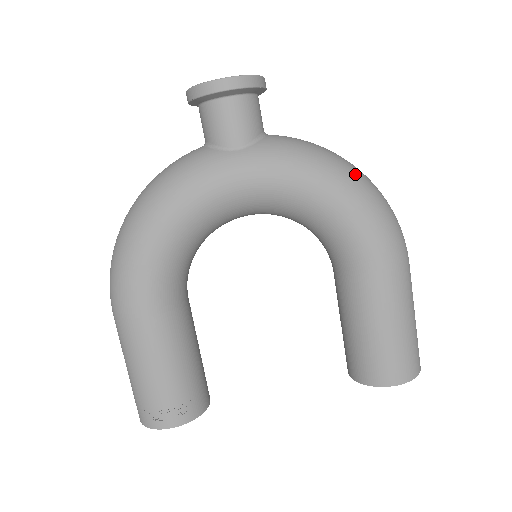
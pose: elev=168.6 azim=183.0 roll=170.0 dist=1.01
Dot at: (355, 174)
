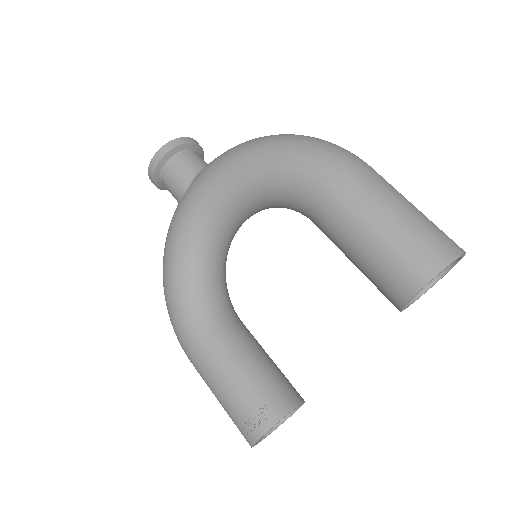
Dot at: (263, 140)
